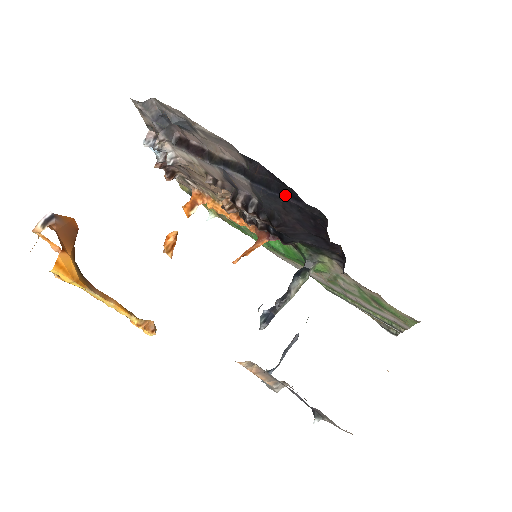
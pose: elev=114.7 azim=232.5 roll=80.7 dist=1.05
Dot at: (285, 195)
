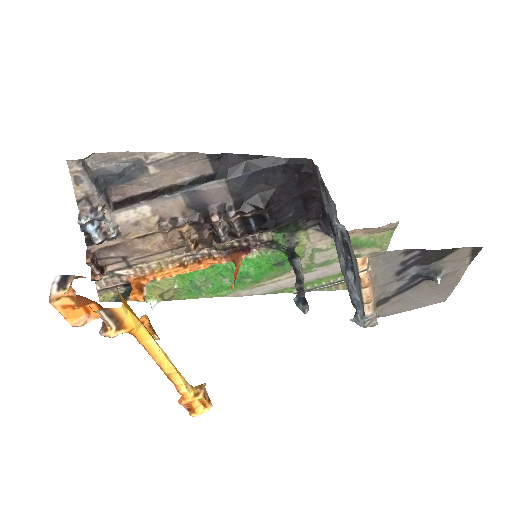
Dot at: (266, 165)
